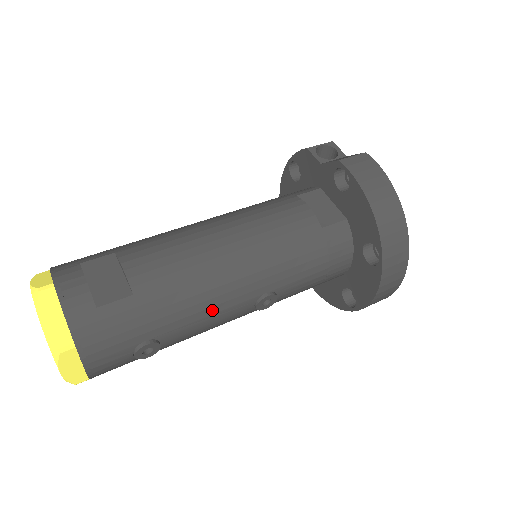
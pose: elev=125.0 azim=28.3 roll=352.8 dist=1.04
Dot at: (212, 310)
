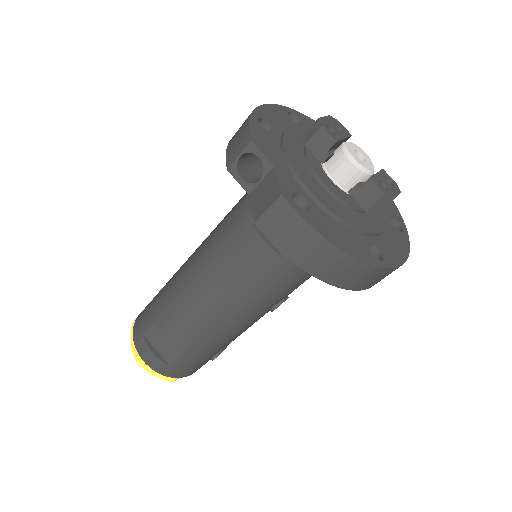
Dot at: (239, 333)
